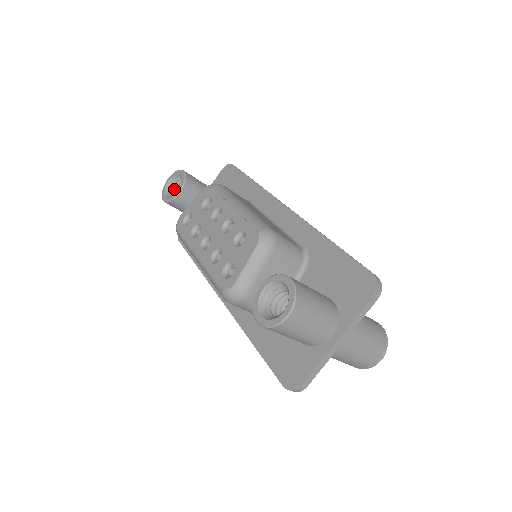
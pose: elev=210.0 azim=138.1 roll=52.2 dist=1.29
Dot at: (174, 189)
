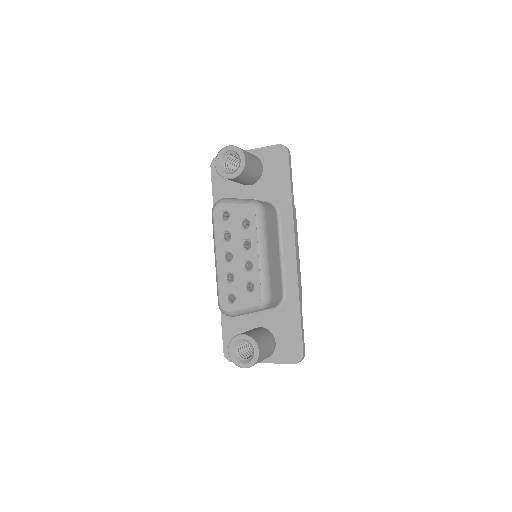
Dot at: (229, 156)
